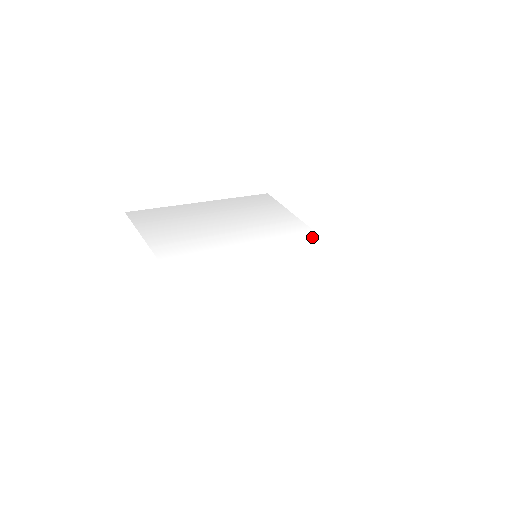
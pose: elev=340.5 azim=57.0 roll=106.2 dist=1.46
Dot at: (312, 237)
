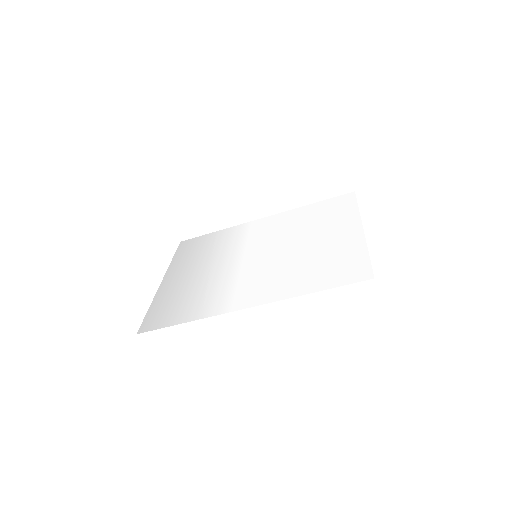
Dot at: (254, 224)
